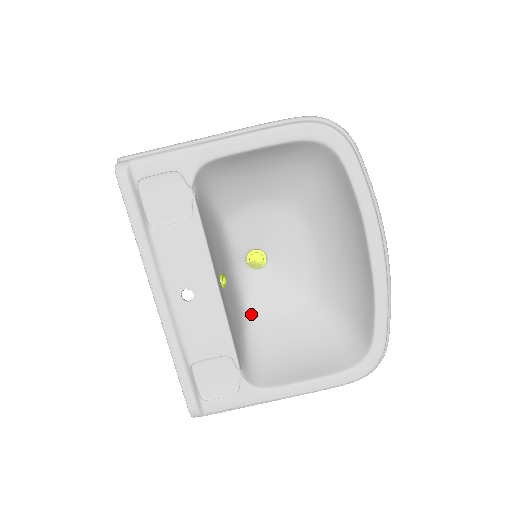
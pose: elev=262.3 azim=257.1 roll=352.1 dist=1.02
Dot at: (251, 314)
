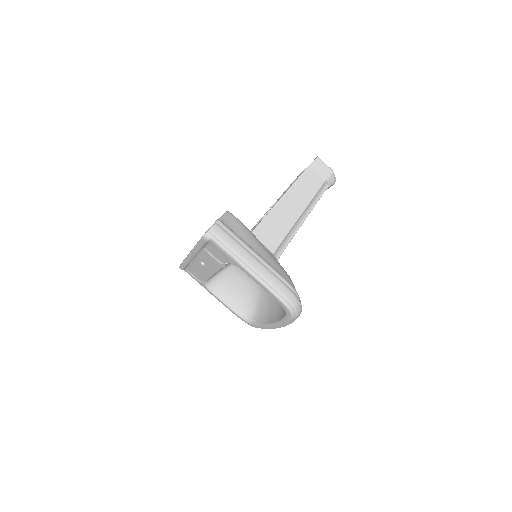
Dot at: (232, 266)
